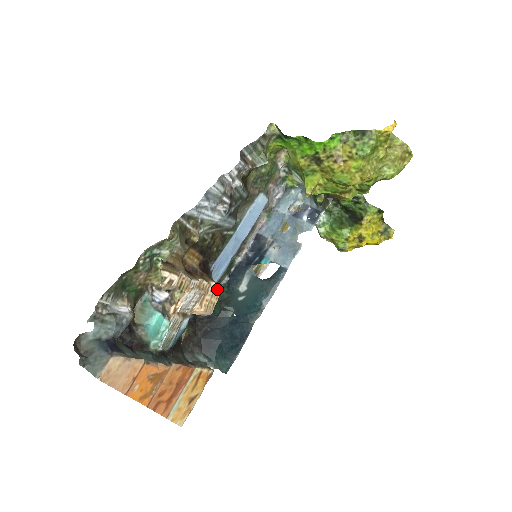
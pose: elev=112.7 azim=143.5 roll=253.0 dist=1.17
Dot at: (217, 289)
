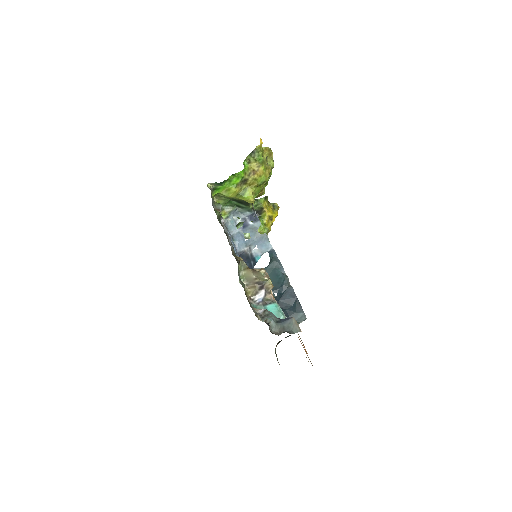
Dot at: occluded
